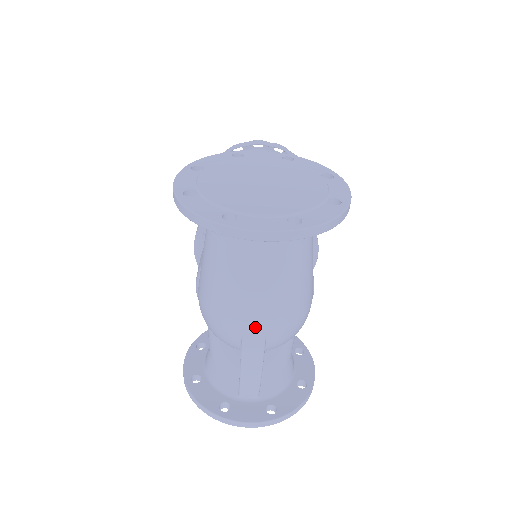
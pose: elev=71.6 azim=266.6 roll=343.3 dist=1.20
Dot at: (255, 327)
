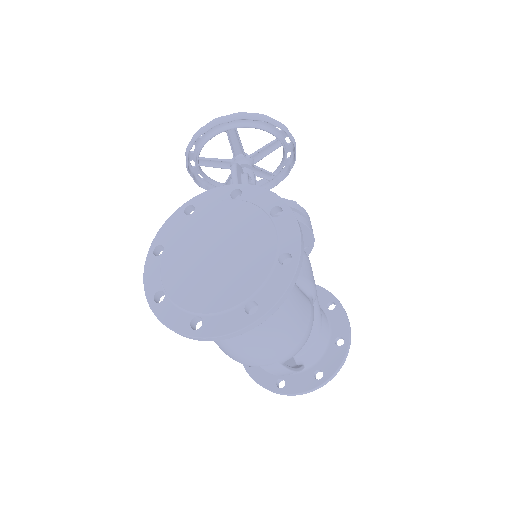
Dot at: (266, 362)
